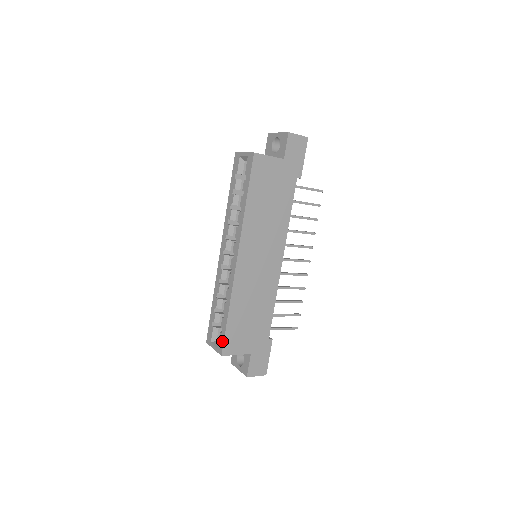
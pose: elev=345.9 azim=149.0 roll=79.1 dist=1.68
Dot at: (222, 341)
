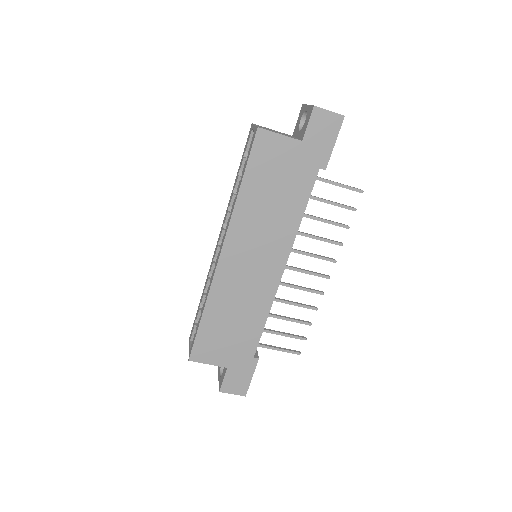
Dot at: (192, 344)
